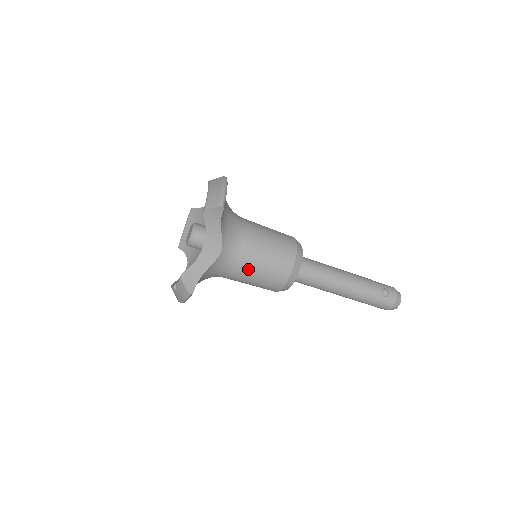
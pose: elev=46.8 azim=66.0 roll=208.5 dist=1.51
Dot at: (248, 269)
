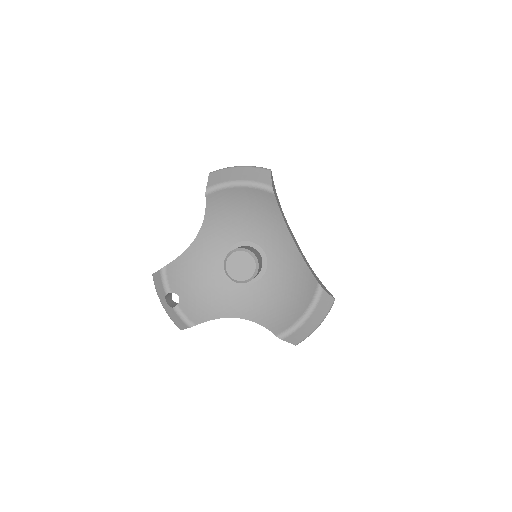
Dot at: occluded
